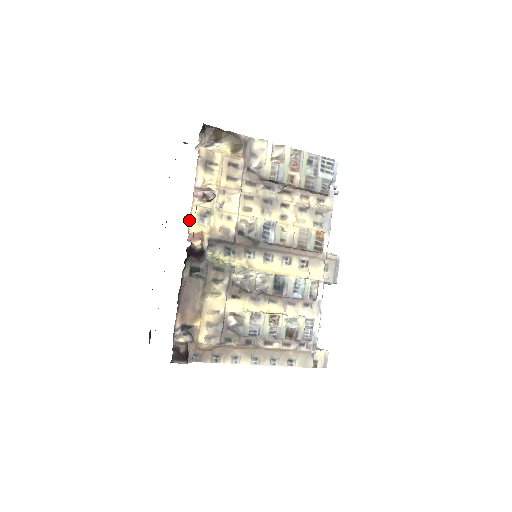
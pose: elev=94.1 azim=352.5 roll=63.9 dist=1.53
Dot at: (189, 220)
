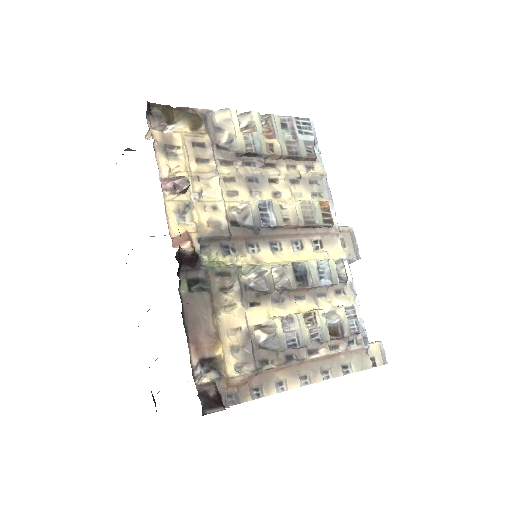
Dot at: occluded
